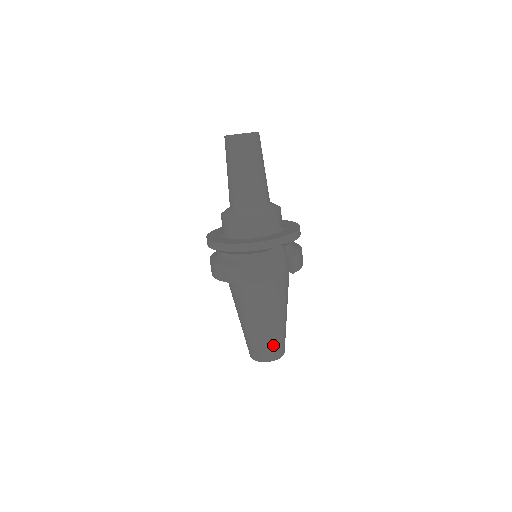
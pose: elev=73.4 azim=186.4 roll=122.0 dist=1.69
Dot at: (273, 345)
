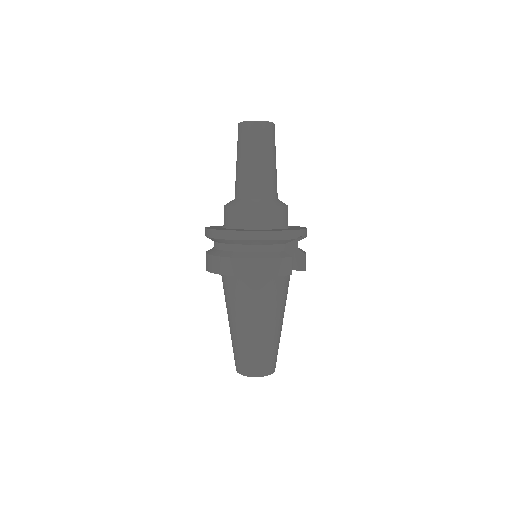
Dot at: (272, 355)
